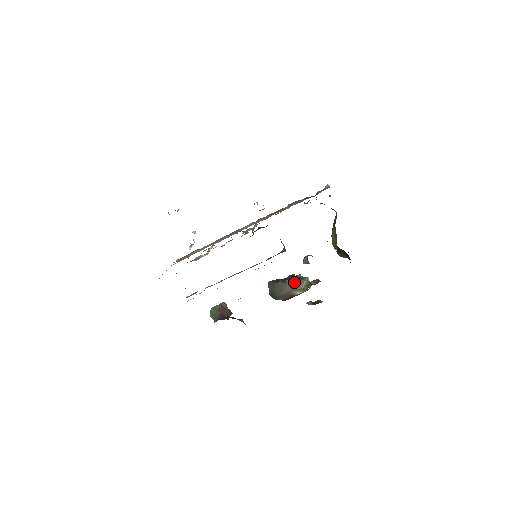
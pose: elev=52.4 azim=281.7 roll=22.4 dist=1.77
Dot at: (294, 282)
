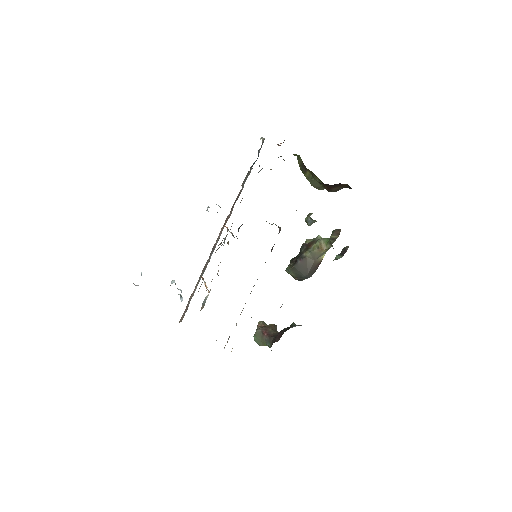
Dot at: (313, 250)
